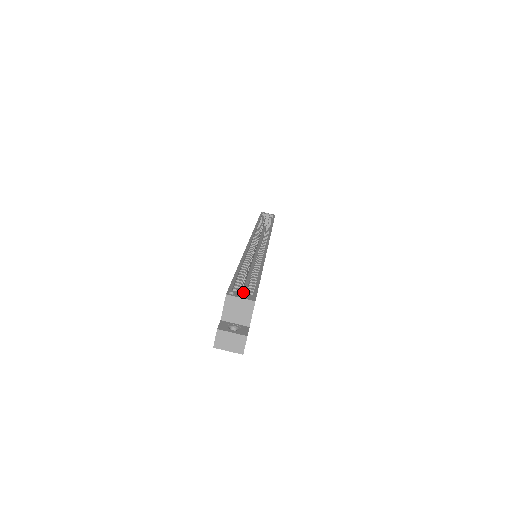
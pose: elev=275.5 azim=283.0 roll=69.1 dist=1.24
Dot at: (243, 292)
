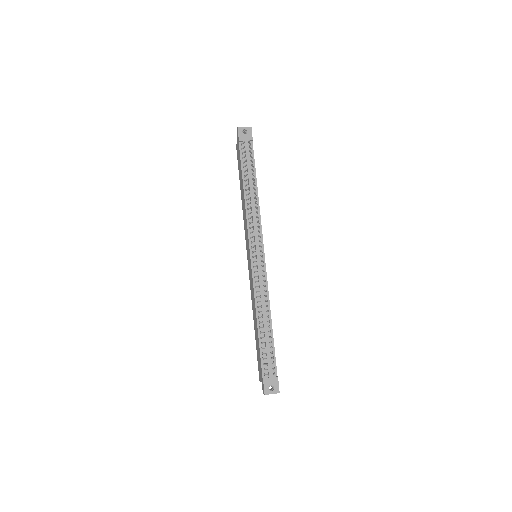
Dot at: occluded
